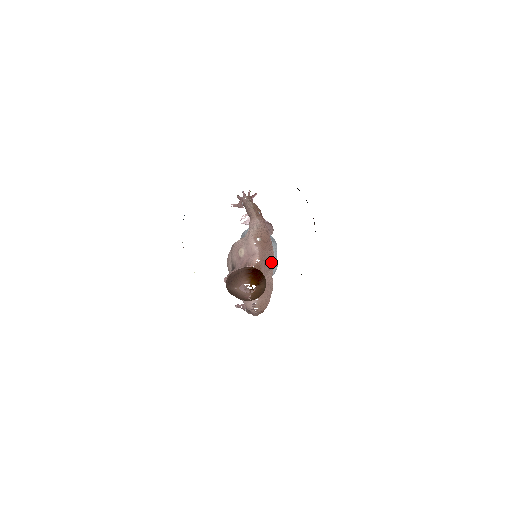
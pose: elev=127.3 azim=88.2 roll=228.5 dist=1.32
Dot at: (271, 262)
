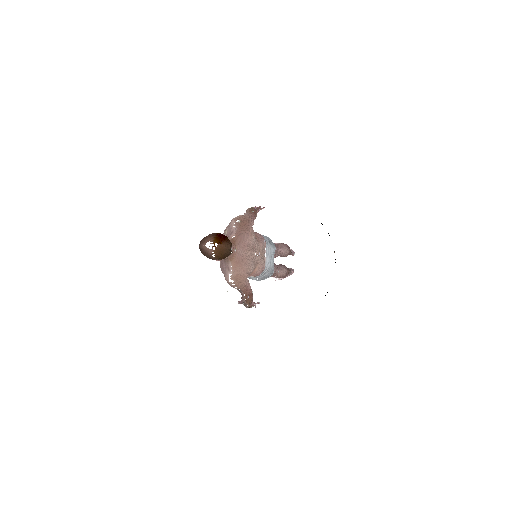
Dot at: (248, 242)
